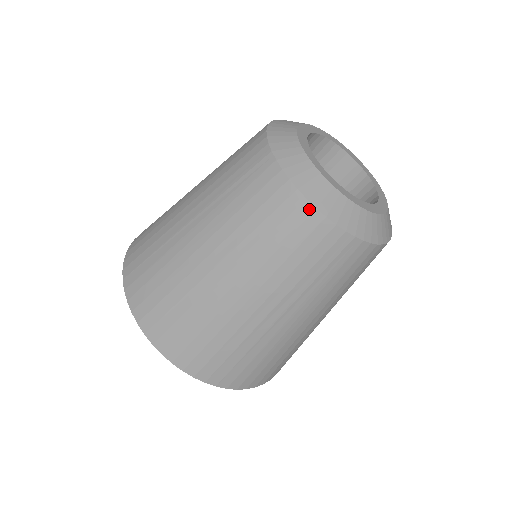
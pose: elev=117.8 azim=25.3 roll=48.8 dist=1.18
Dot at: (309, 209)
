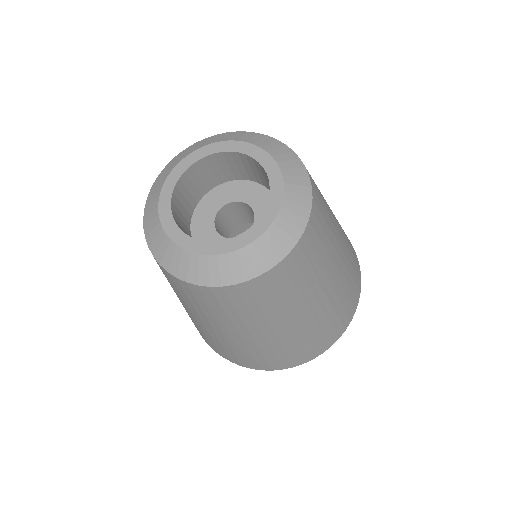
Dot at: (195, 287)
